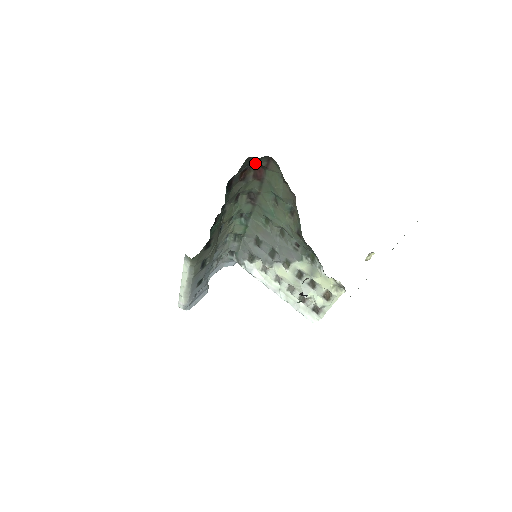
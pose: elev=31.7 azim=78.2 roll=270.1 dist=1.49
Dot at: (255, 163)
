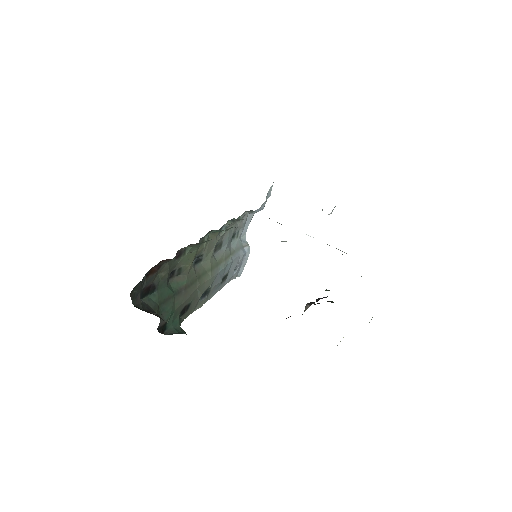
Dot at: occluded
